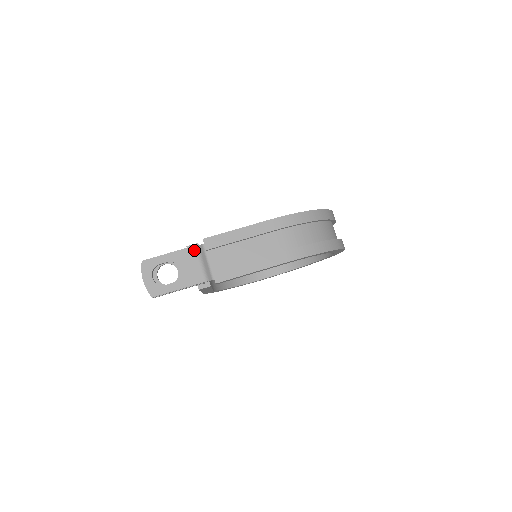
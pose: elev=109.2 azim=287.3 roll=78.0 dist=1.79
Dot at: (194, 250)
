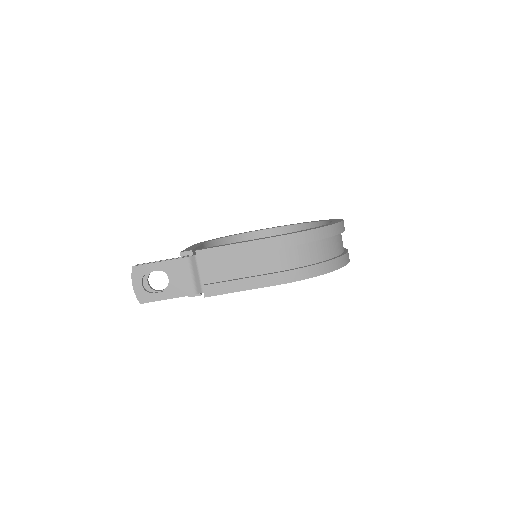
Dot at: (185, 262)
